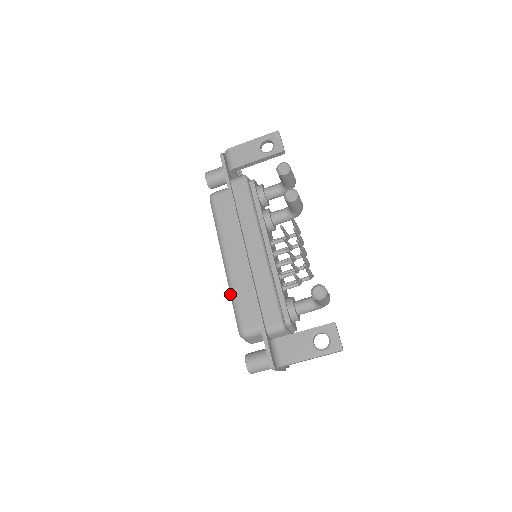
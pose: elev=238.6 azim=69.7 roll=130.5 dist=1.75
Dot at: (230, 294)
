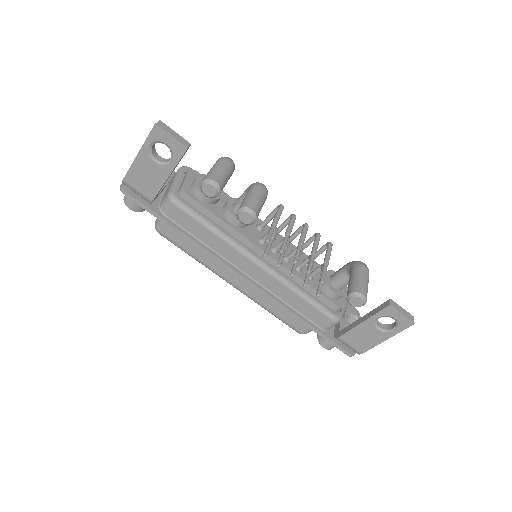
Dot at: occluded
